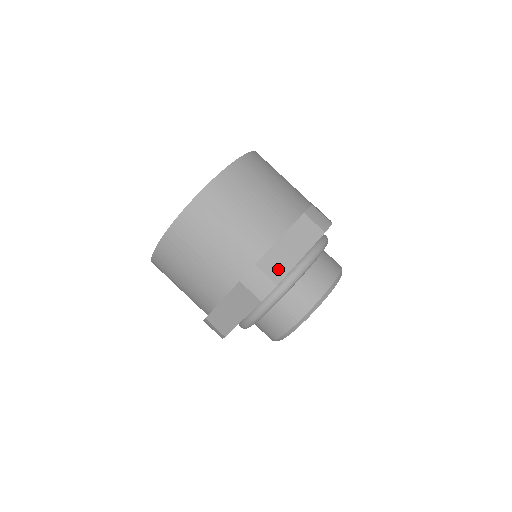
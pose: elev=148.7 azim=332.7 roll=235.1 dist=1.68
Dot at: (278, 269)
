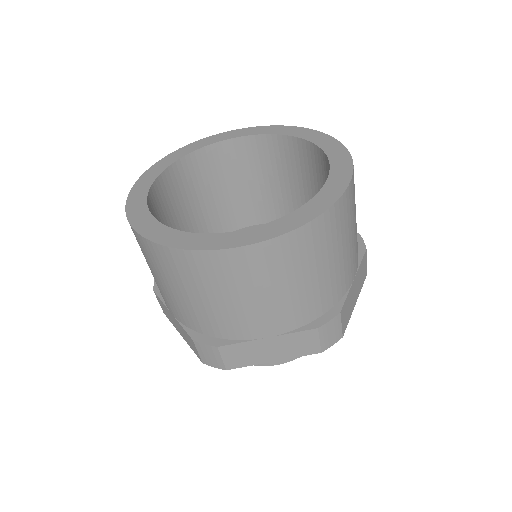
Dot at: (239, 360)
